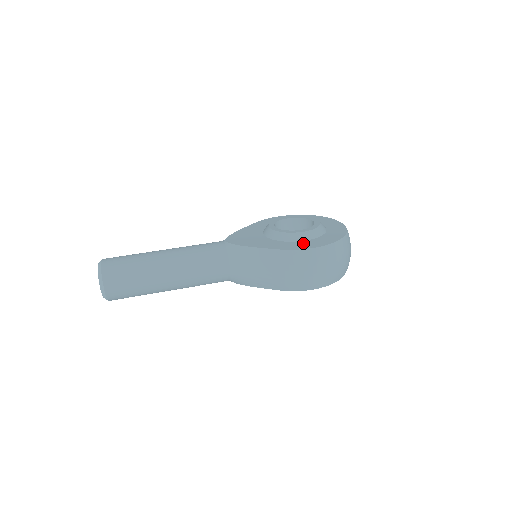
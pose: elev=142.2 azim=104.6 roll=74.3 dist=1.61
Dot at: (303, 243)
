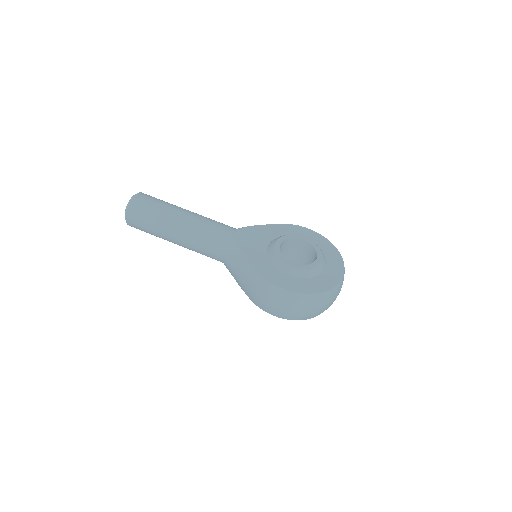
Dot at: (283, 277)
